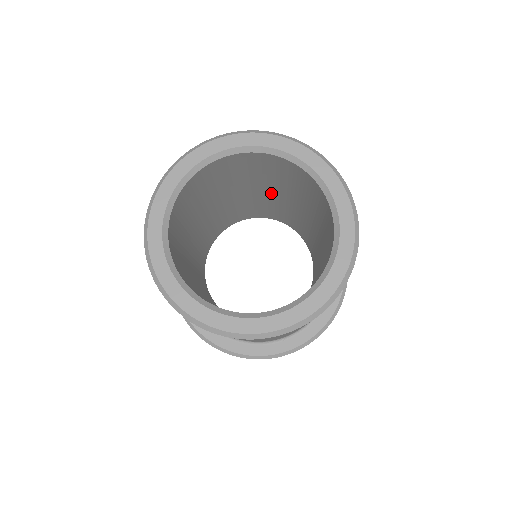
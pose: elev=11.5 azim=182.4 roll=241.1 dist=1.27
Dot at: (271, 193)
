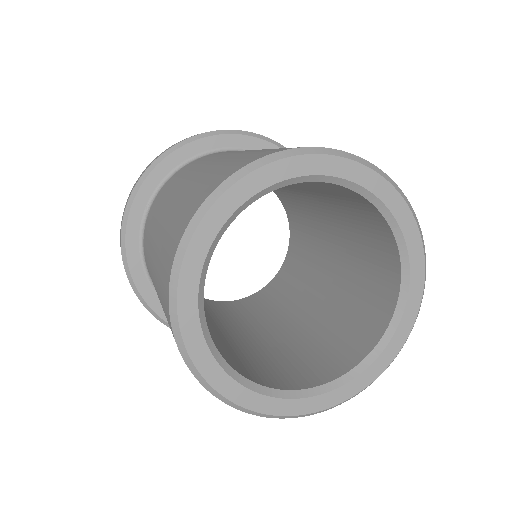
Dot at: occluded
